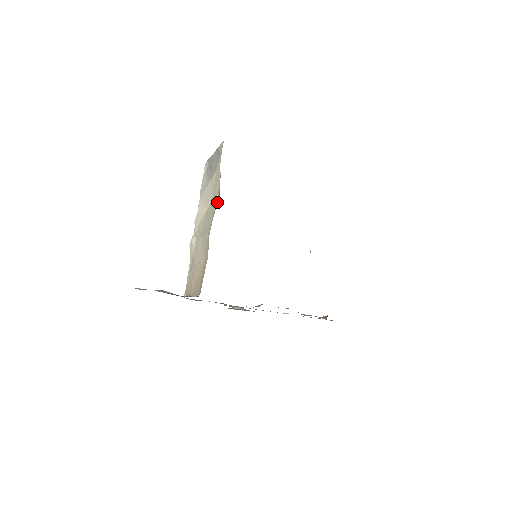
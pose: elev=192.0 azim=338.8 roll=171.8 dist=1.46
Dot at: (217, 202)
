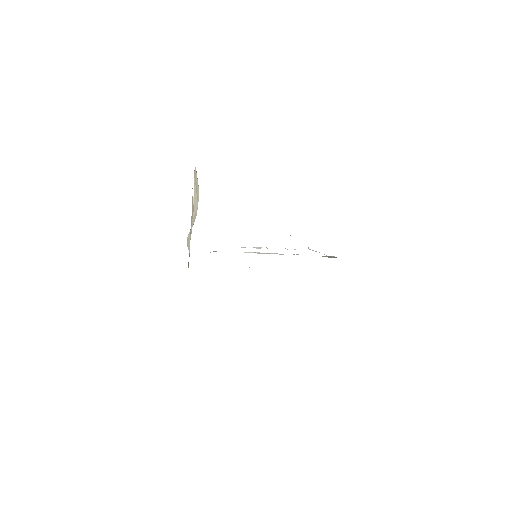
Dot at: occluded
